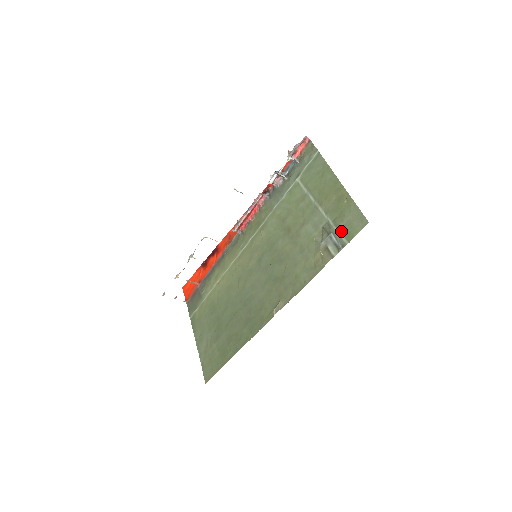
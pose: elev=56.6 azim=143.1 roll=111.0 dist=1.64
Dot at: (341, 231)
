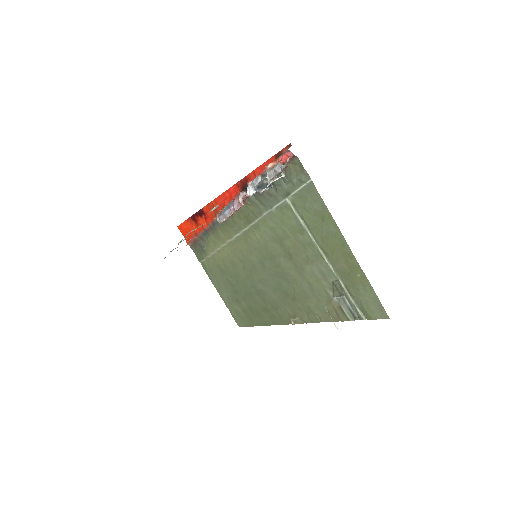
Dot at: (356, 302)
